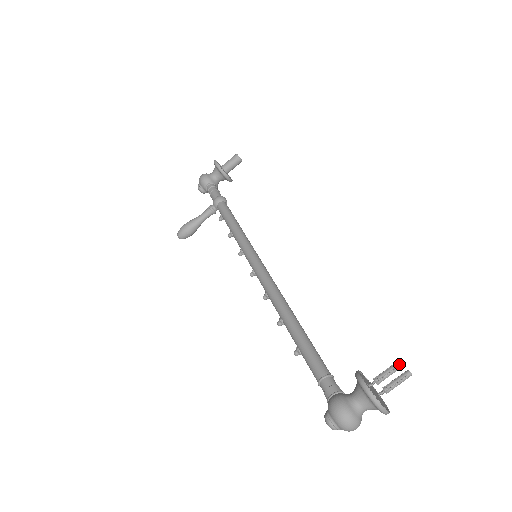
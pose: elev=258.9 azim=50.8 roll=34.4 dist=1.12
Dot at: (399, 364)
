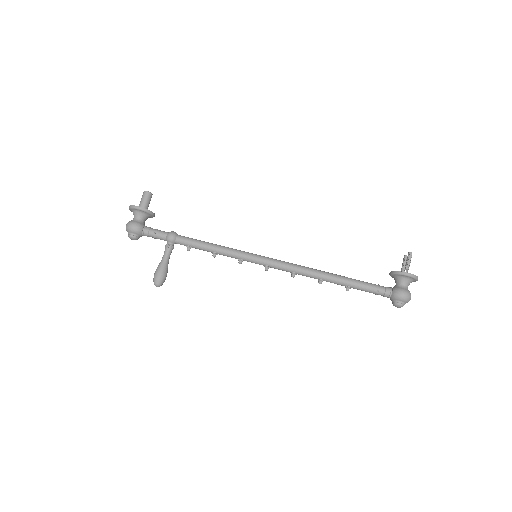
Dot at: (411, 254)
